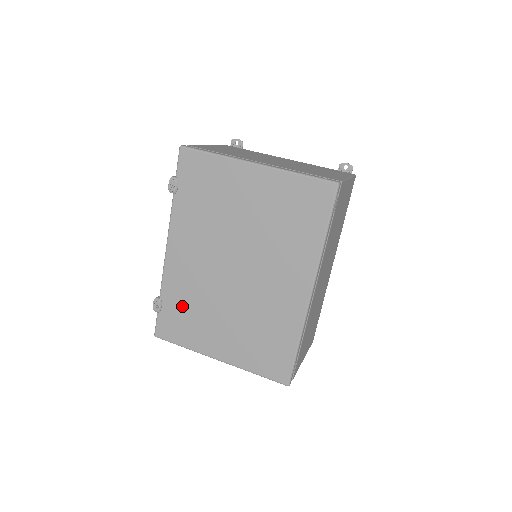
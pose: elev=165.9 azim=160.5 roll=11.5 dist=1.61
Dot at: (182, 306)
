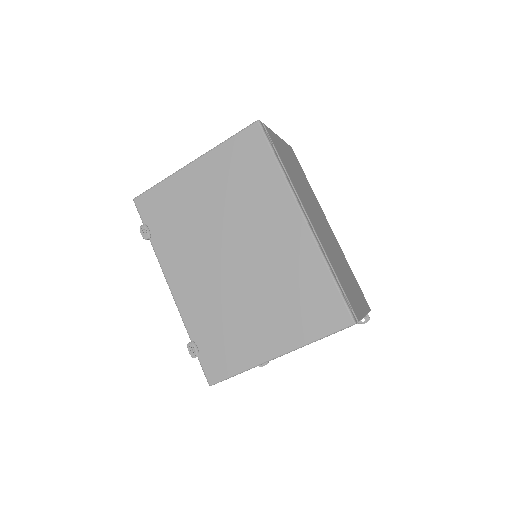
Dot at: (214, 331)
